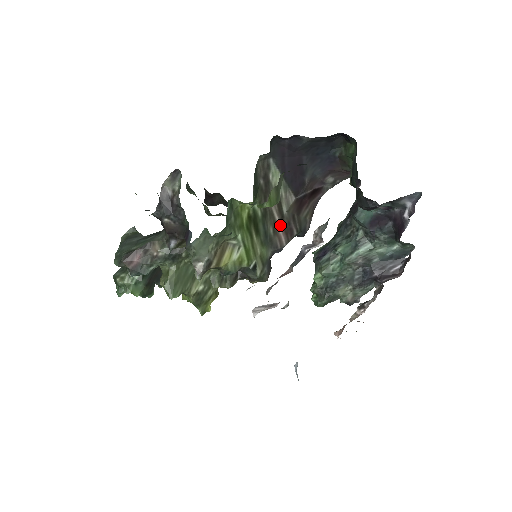
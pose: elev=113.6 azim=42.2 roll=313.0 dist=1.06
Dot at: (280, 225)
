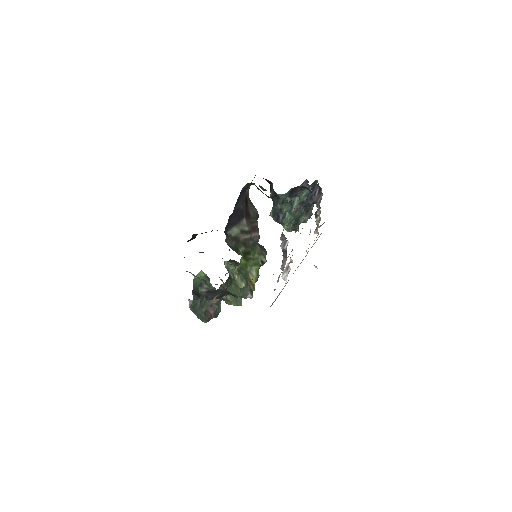
Dot at: (251, 234)
